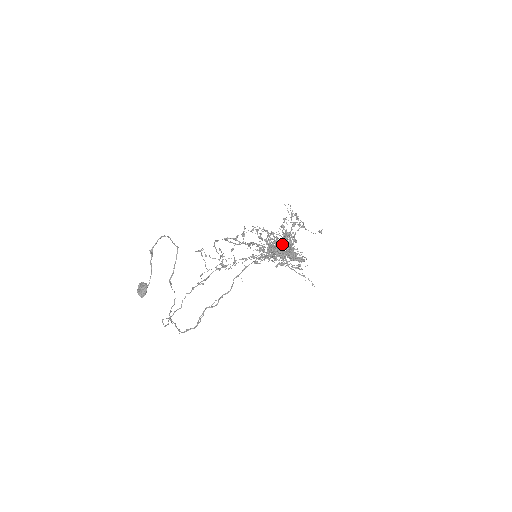
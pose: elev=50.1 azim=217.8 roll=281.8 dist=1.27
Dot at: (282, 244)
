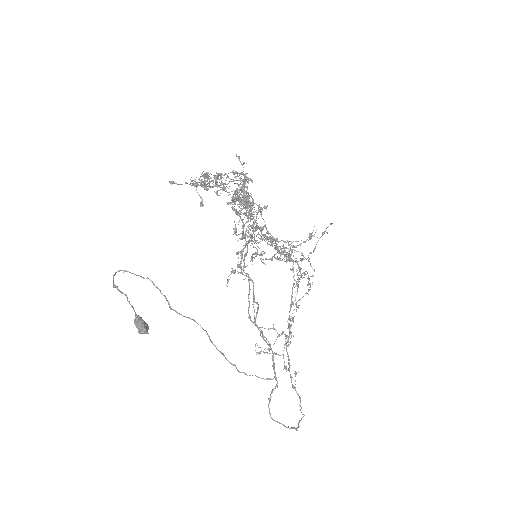
Dot at: occluded
